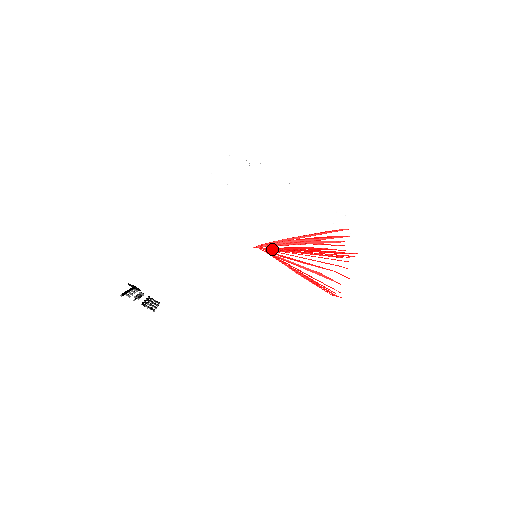
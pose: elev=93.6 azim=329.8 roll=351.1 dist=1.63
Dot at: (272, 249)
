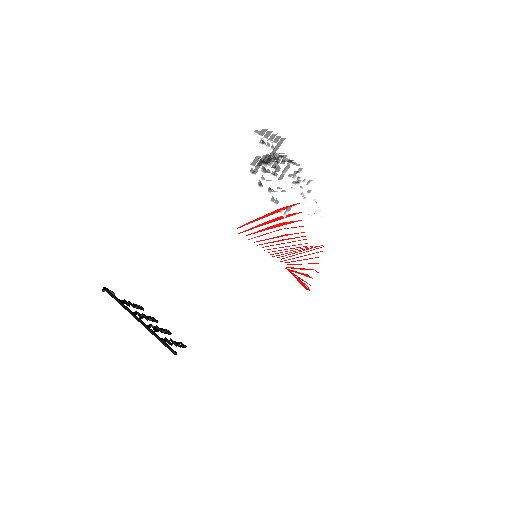
Dot at: (285, 260)
